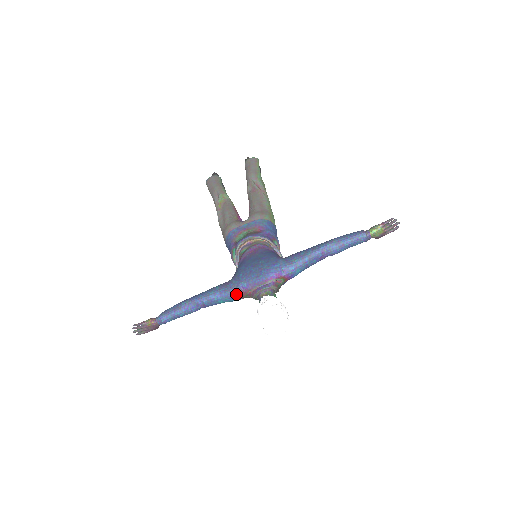
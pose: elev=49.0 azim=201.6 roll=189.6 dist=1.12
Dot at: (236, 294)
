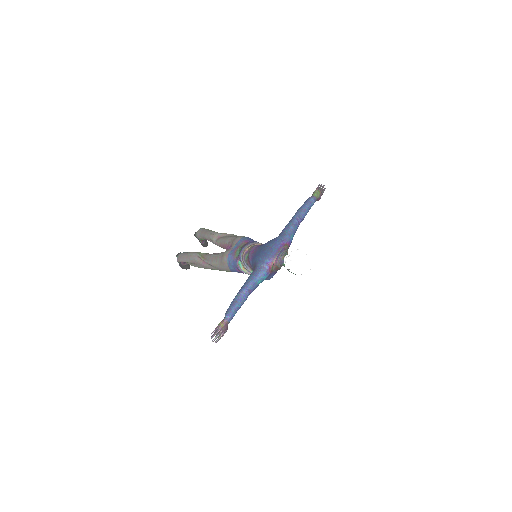
Dot at: (266, 270)
